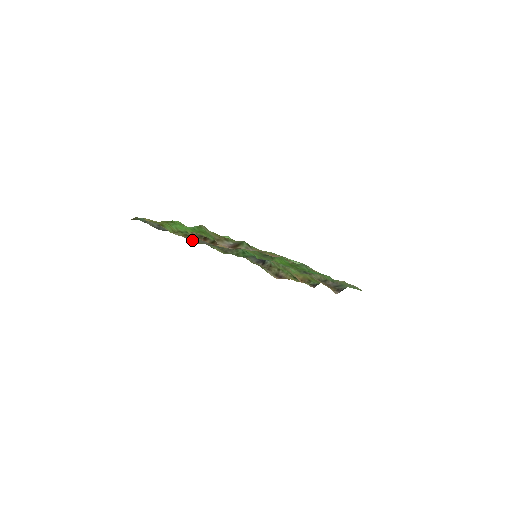
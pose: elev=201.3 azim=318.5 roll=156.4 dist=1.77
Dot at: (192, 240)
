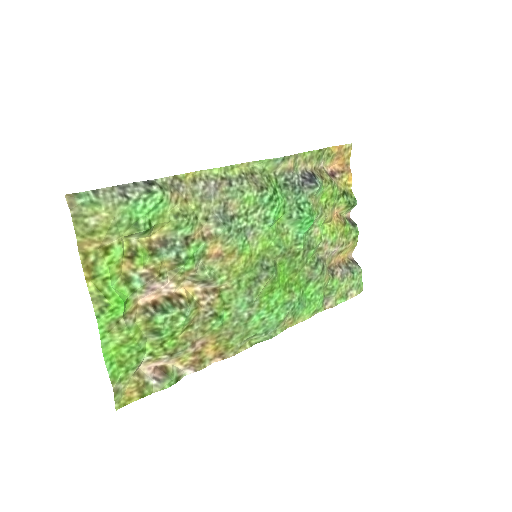
Dot at: (188, 185)
